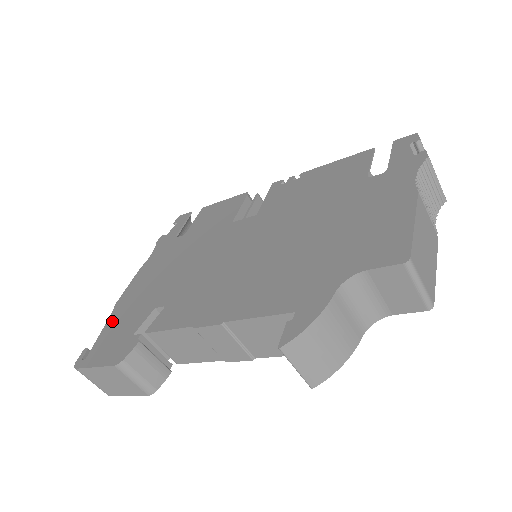
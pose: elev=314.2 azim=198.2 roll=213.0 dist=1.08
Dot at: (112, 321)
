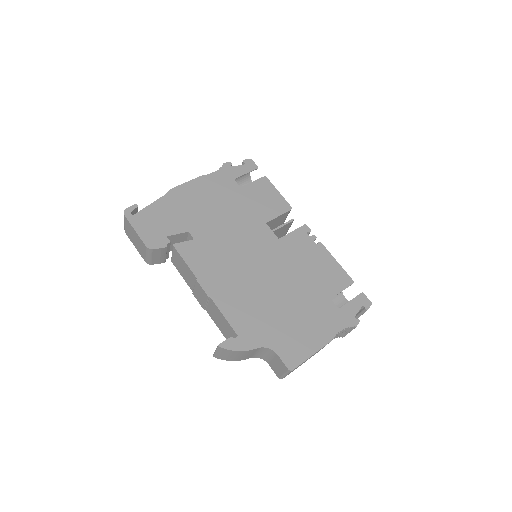
Dot at: (162, 204)
